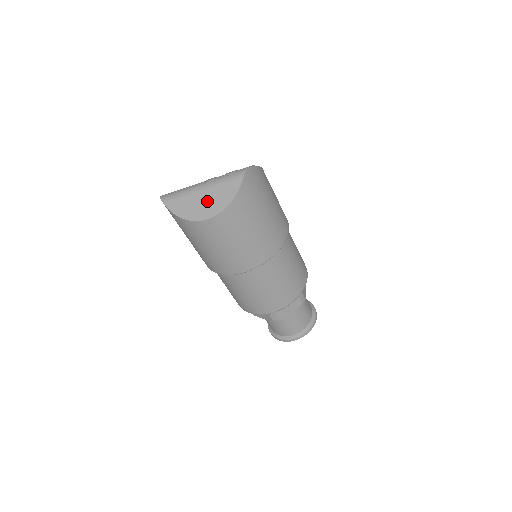
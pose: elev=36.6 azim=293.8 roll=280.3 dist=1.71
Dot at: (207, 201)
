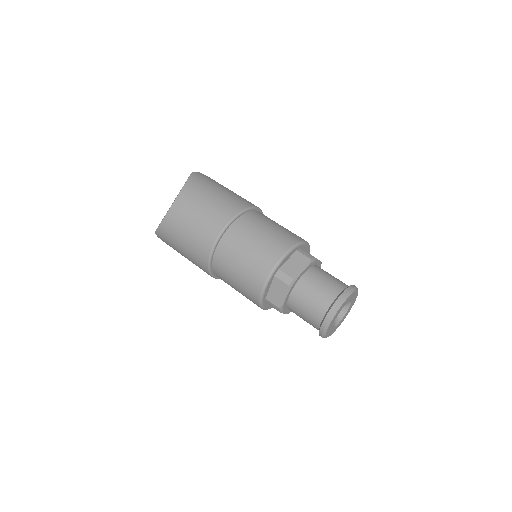
Dot at: occluded
